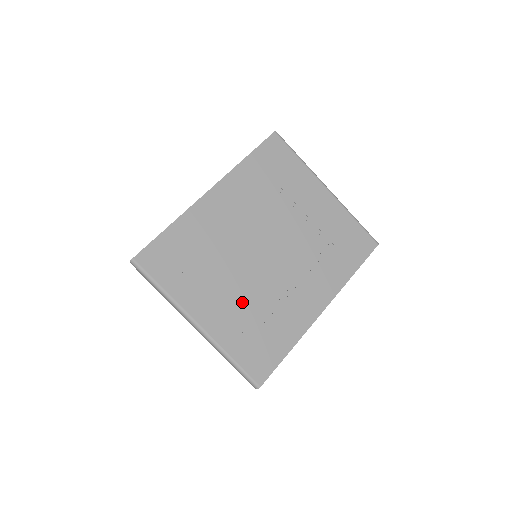
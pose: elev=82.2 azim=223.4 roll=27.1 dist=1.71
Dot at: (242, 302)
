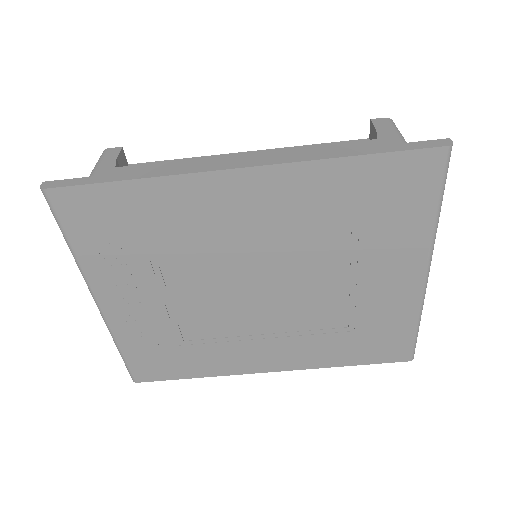
Dot at: (174, 315)
